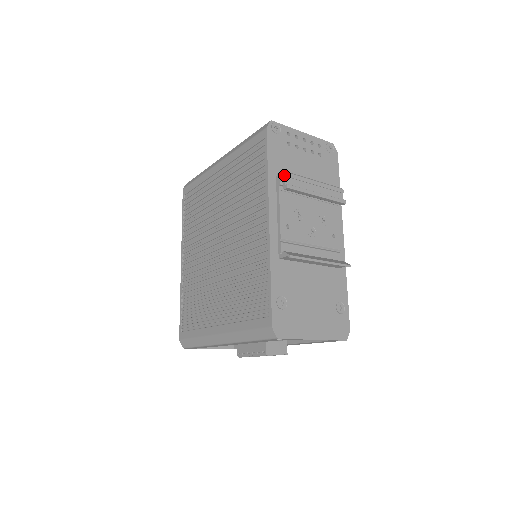
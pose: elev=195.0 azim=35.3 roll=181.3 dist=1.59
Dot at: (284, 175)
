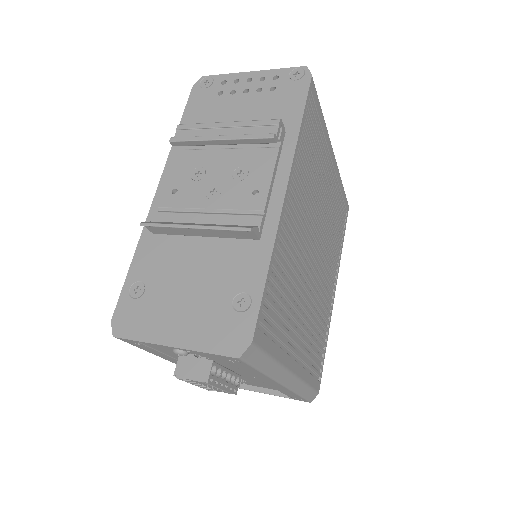
Dot at: (176, 129)
